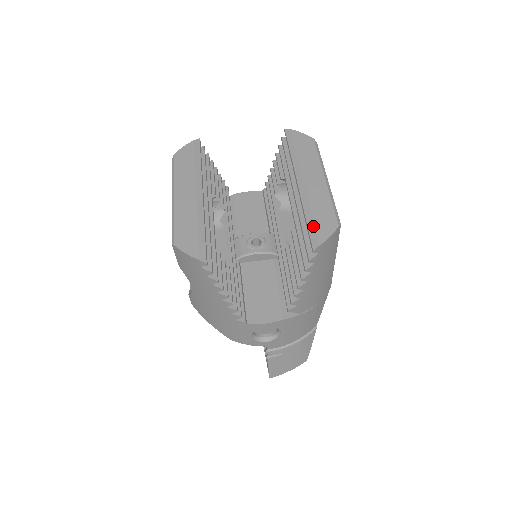
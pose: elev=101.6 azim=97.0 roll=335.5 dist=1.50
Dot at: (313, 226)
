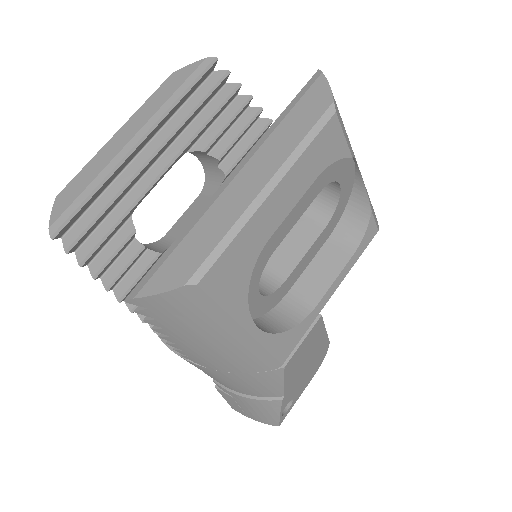
Dot at: (162, 261)
